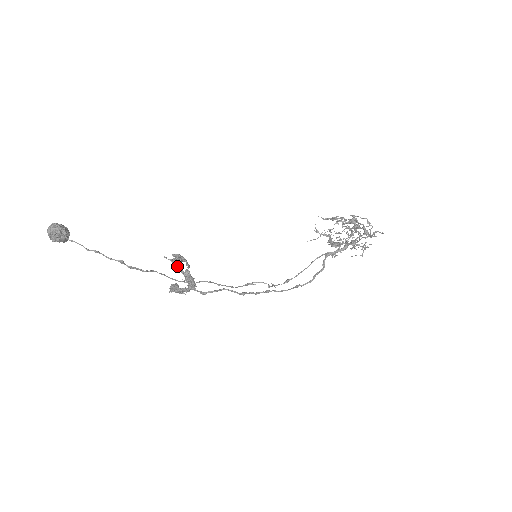
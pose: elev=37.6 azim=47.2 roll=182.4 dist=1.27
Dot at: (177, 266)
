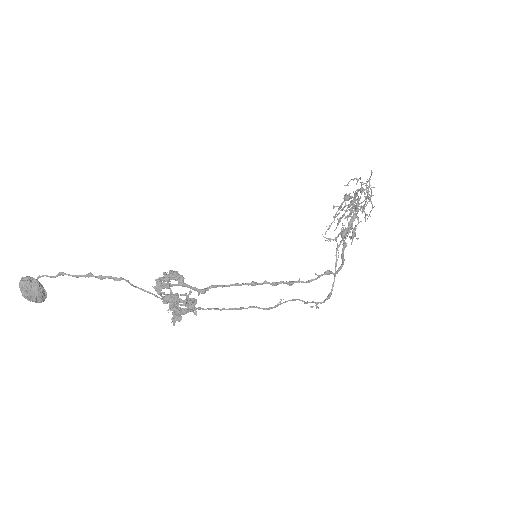
Dot at: occluded
